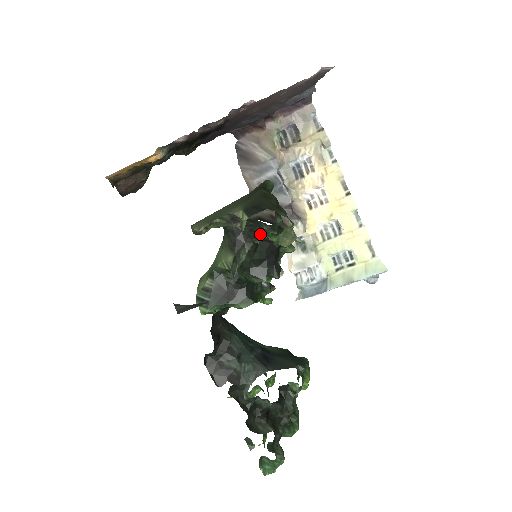
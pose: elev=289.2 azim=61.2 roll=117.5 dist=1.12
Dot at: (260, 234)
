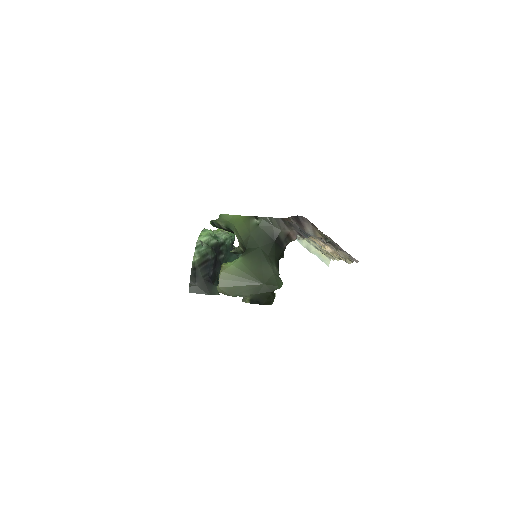
Dot at: occluded
